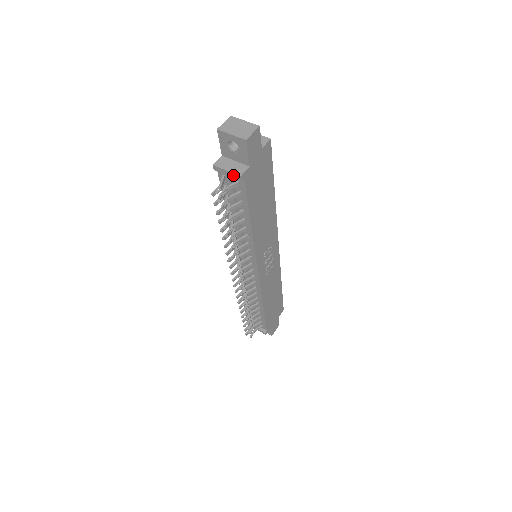
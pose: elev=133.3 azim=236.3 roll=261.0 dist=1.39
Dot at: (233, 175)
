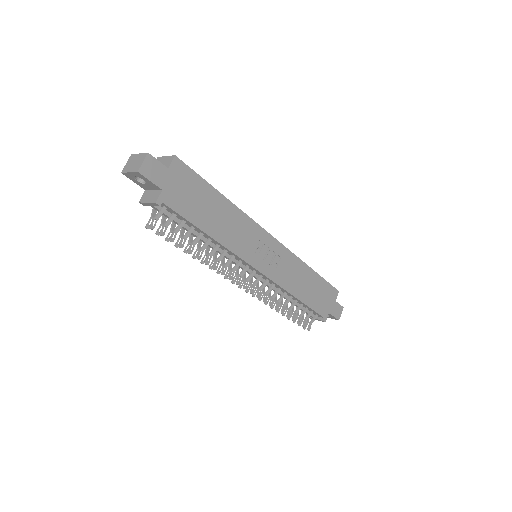
Dot at: (152, 204)
